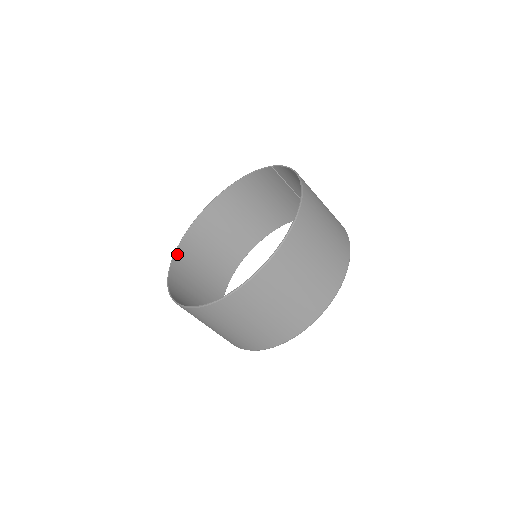
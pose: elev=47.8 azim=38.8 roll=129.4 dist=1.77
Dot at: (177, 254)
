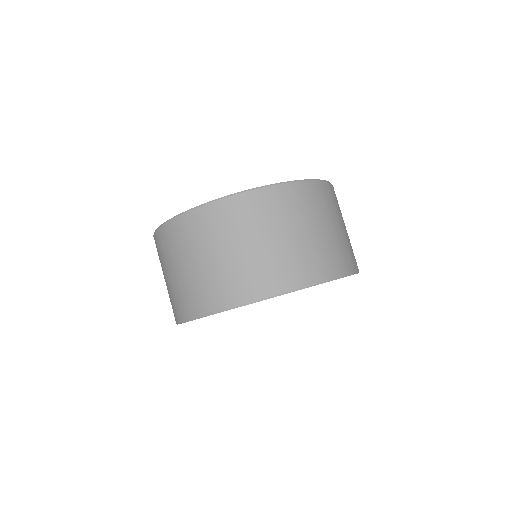
Dot at: occluded
